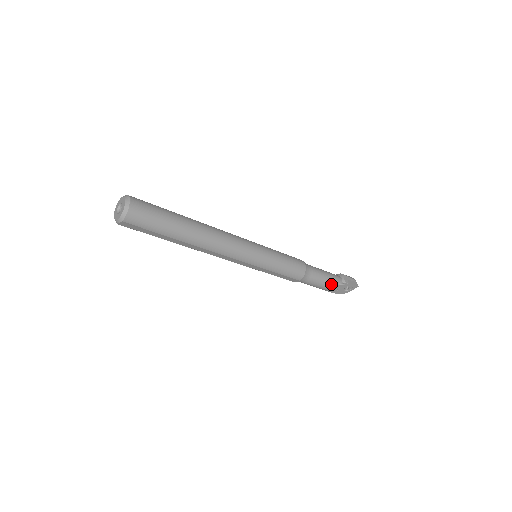
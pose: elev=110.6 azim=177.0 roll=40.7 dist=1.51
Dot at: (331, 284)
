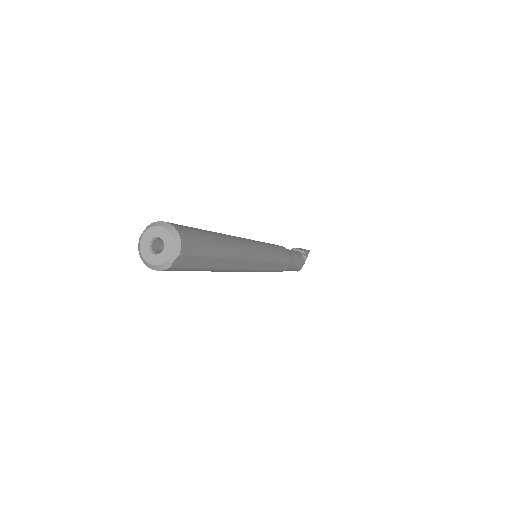
Dot at: (300, 258)
